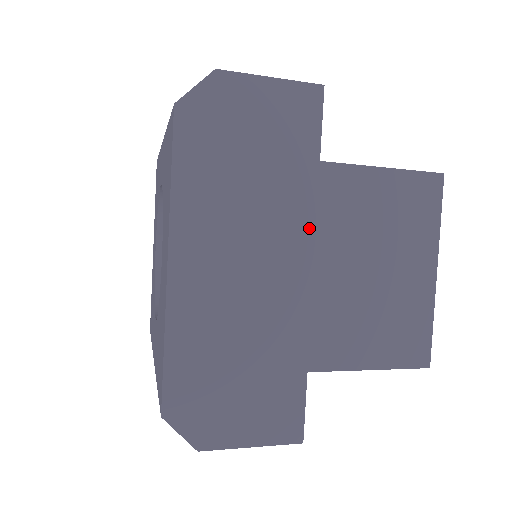
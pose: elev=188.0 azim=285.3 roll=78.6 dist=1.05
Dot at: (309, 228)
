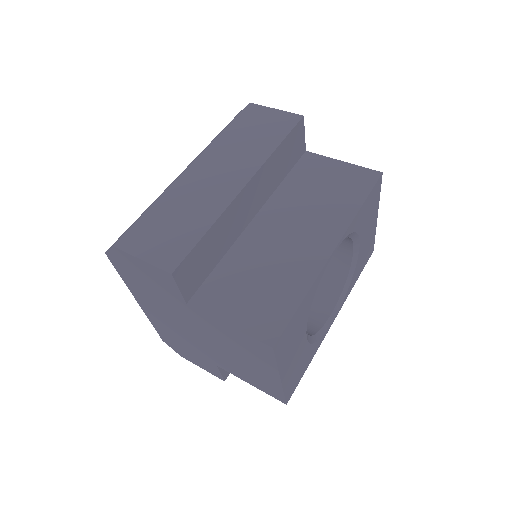
Dot at: (194, 325)
